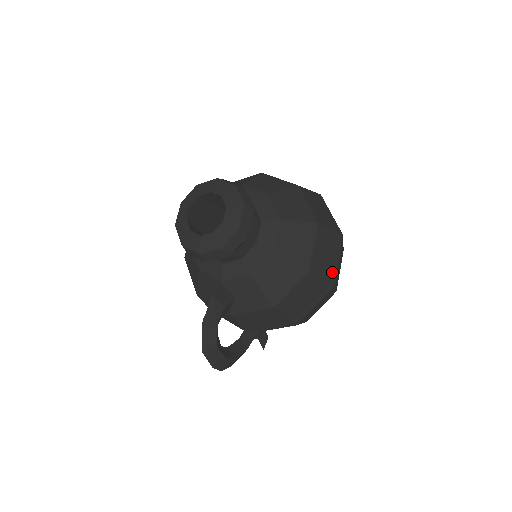
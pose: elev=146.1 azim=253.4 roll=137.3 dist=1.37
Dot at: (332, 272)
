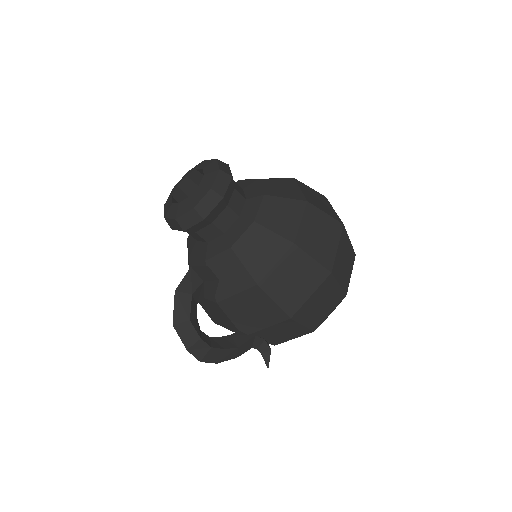
Dot at: (328, 257)
